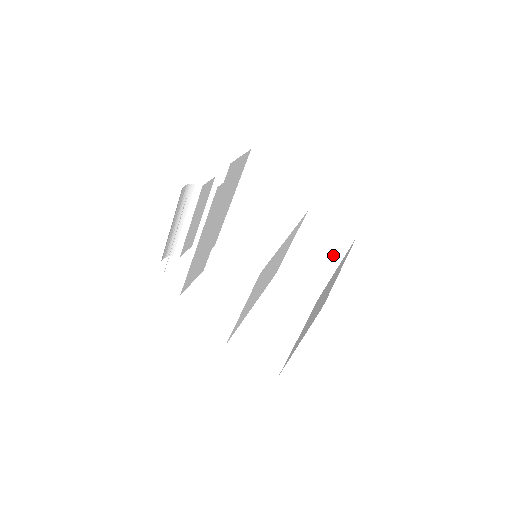
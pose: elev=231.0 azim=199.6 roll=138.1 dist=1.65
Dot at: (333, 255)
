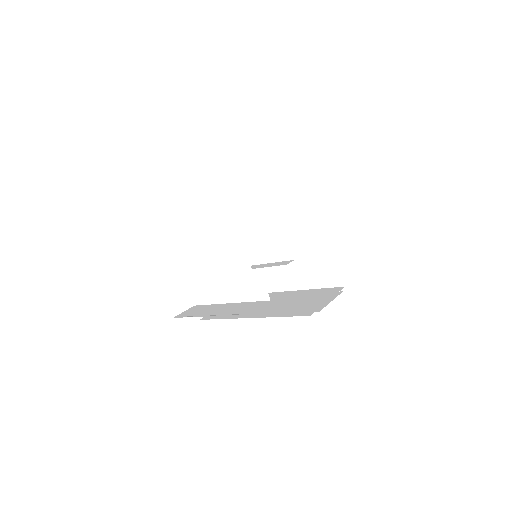
Dot at: occluded
